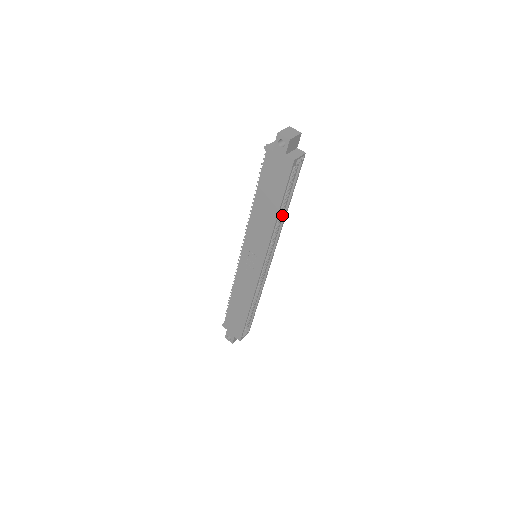
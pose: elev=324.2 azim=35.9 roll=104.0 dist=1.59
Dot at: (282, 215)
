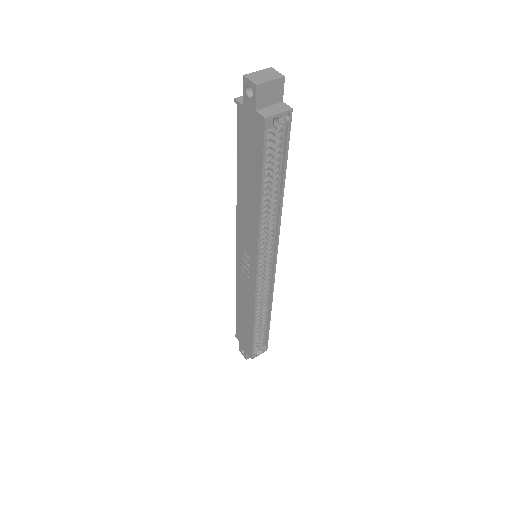
Dot at: (276, 203)
